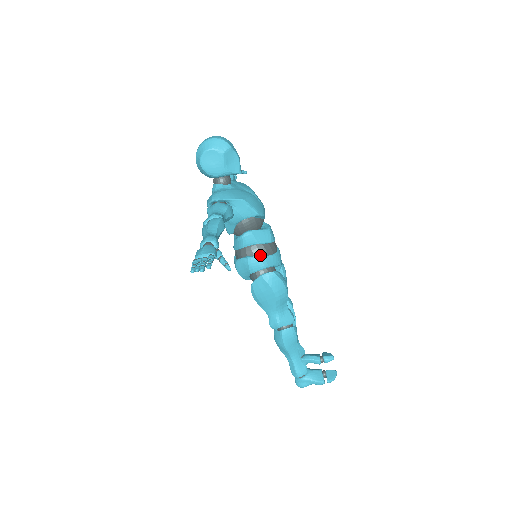
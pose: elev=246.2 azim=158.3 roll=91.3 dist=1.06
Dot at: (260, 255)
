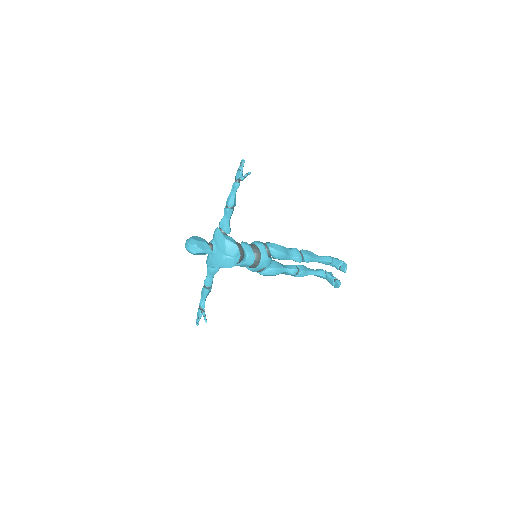
Dot at: (250, 268)
